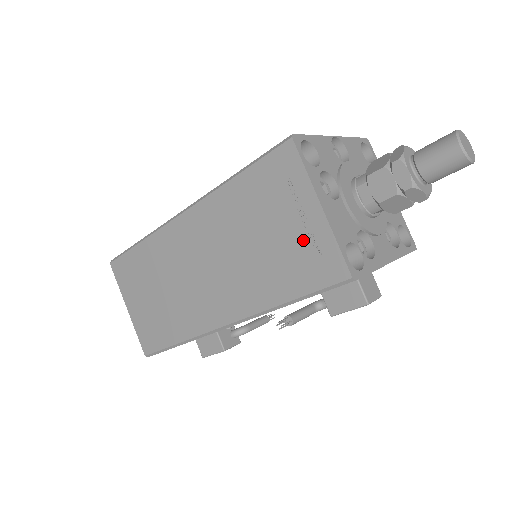
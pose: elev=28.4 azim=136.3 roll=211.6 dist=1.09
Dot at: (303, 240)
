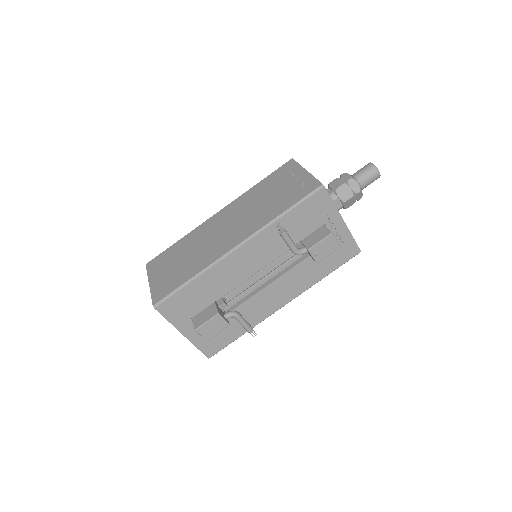
Dot at: (296, 185)
